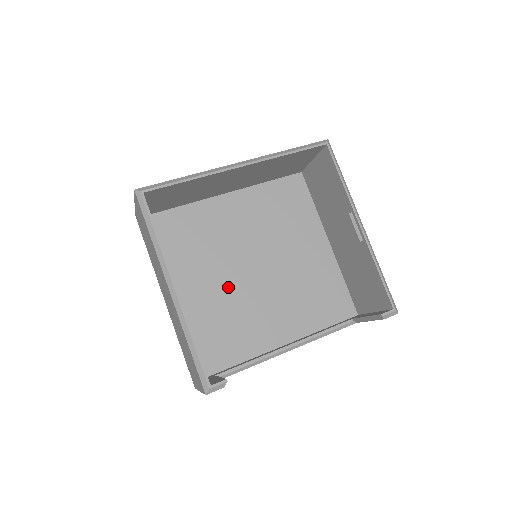
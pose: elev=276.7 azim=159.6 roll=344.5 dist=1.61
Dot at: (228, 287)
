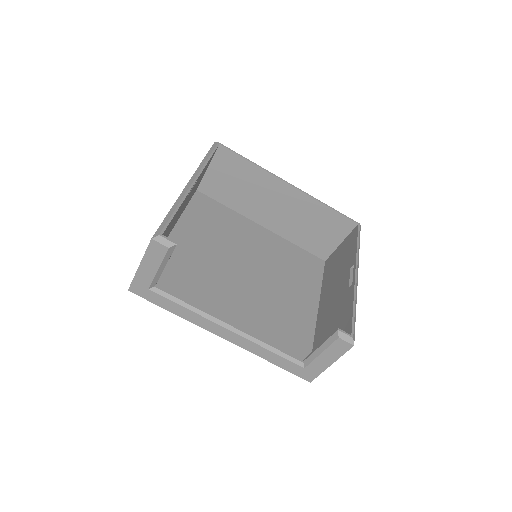
Dot at: (217, 262)
